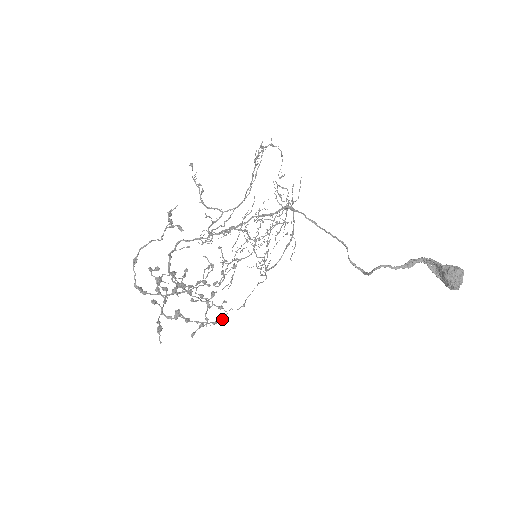
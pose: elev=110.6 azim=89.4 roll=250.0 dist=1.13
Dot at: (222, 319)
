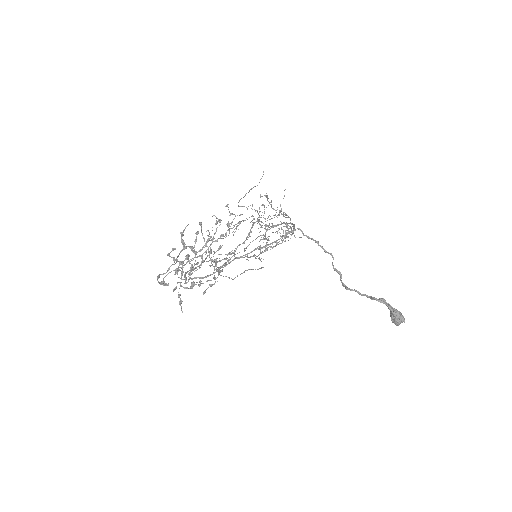
Dot at: occluded
